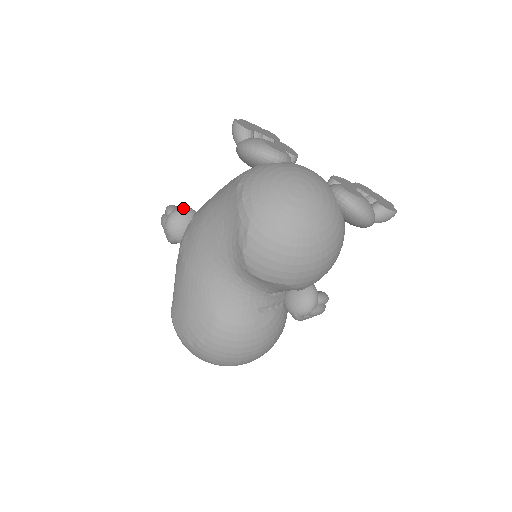
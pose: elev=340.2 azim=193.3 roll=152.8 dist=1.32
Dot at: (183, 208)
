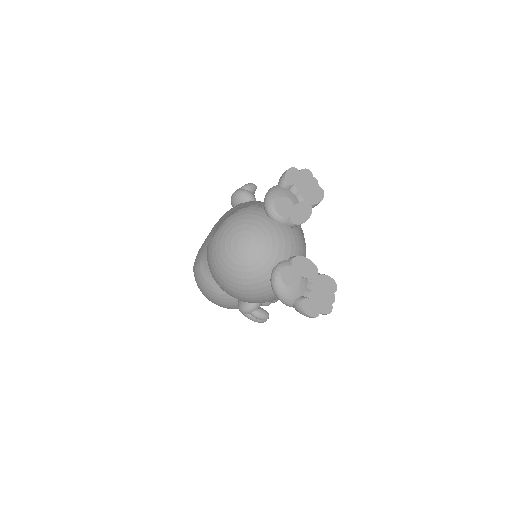
Dot at: (246, 193)
